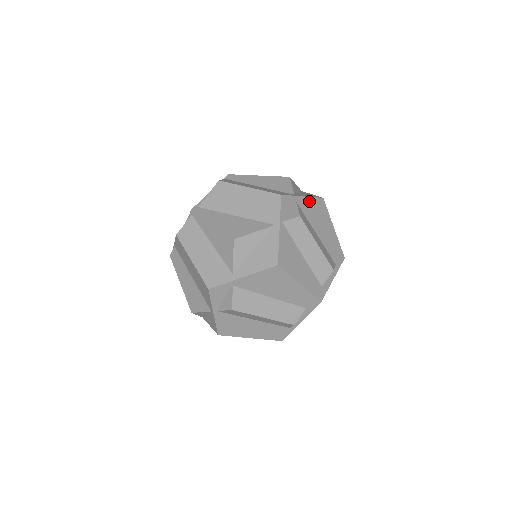
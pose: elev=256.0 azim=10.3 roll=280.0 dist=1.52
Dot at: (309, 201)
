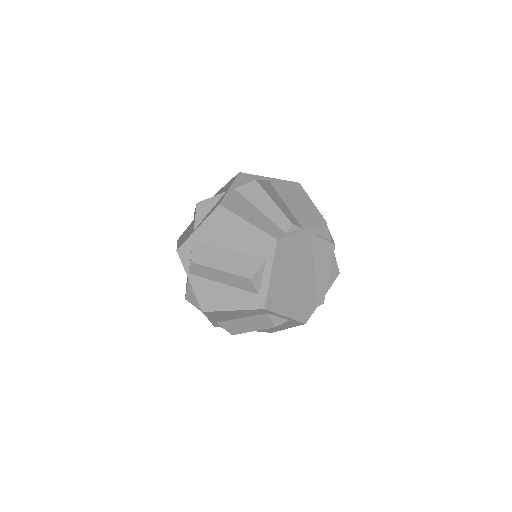
Dot at: (205, 226)
